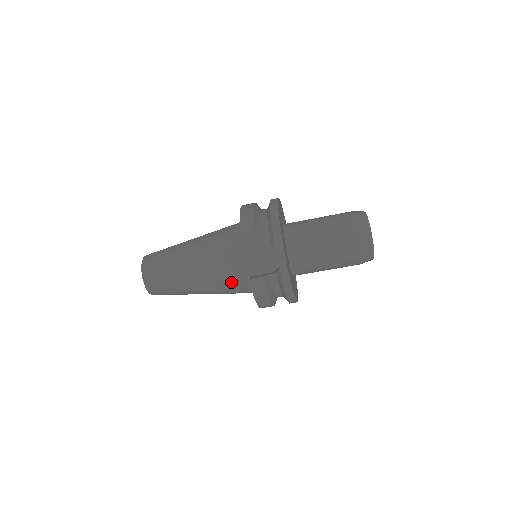
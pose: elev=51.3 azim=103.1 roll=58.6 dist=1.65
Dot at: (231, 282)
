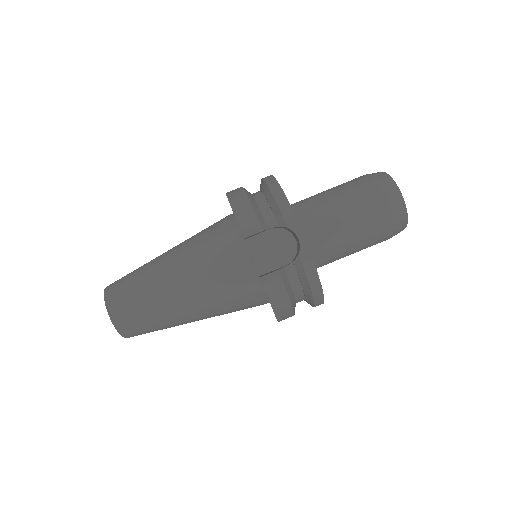
Dot at: (233, 292)
